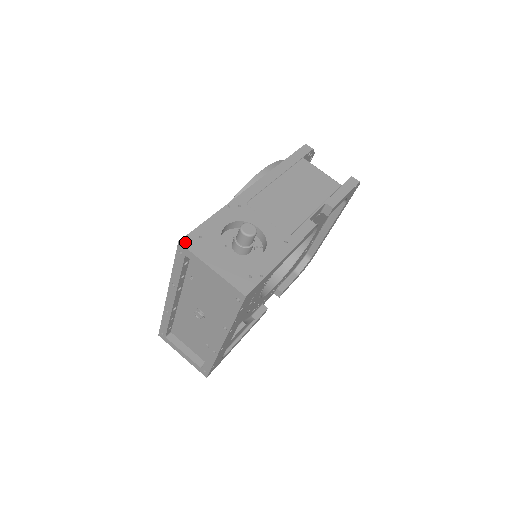
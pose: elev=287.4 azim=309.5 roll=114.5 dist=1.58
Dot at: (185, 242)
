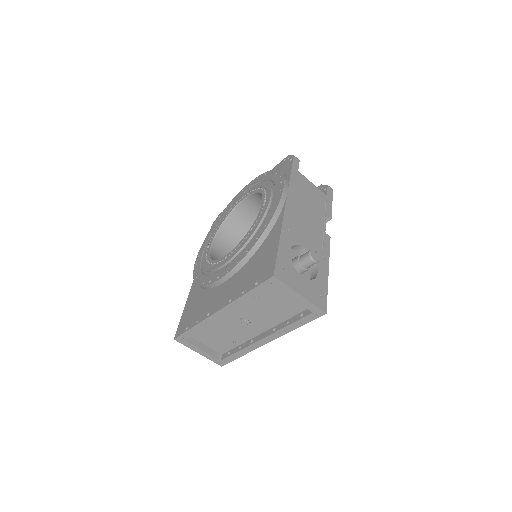
Dot at: (277, 275)
